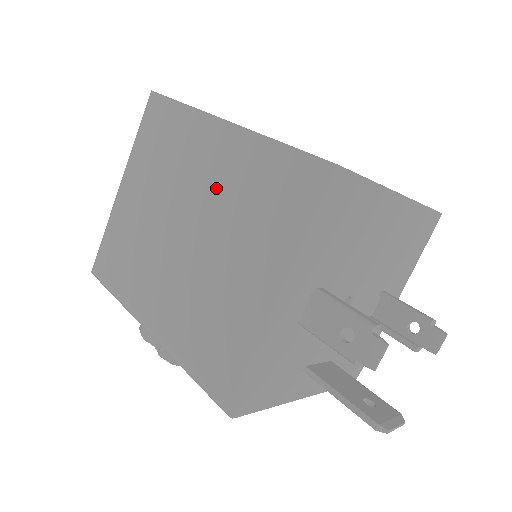
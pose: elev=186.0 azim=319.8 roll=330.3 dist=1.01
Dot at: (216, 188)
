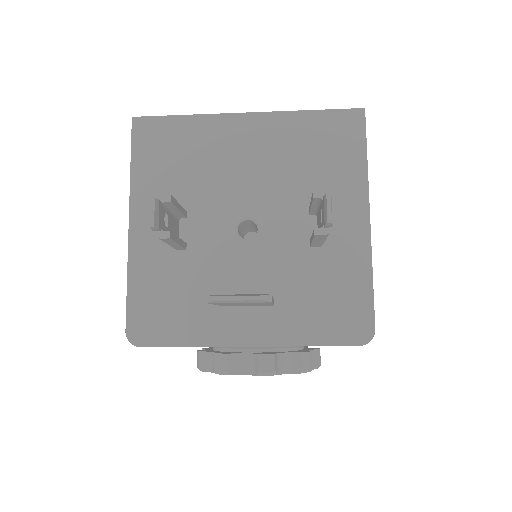
Dot at: occluded
